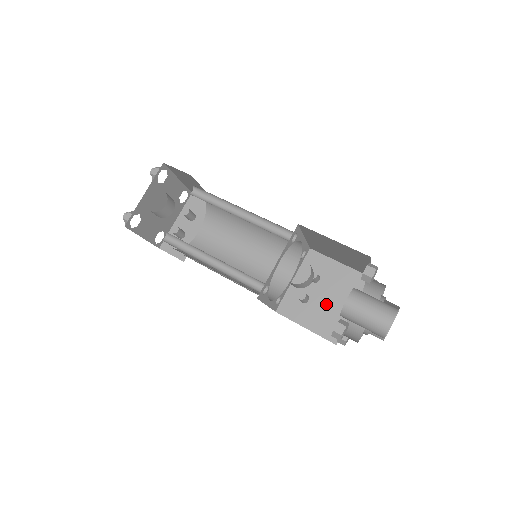
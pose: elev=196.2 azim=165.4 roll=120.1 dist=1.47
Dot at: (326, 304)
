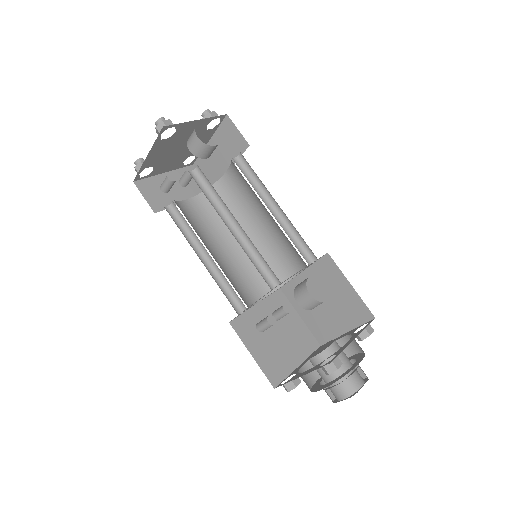
Dot at: (278, 345)
